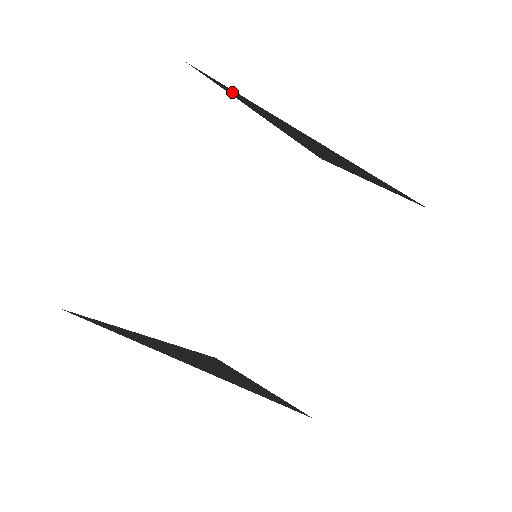
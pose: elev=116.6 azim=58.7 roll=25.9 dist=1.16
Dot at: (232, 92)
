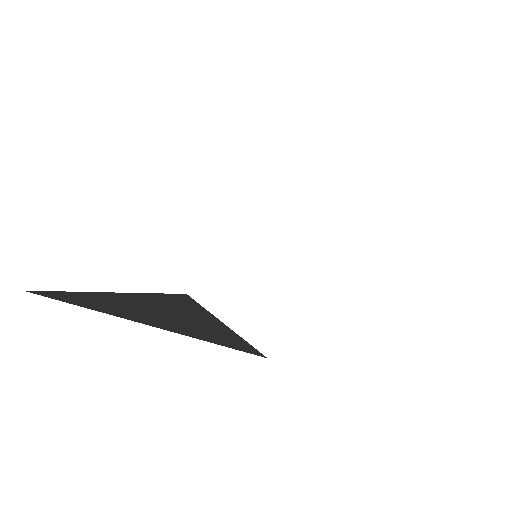
Dot at: occluded
